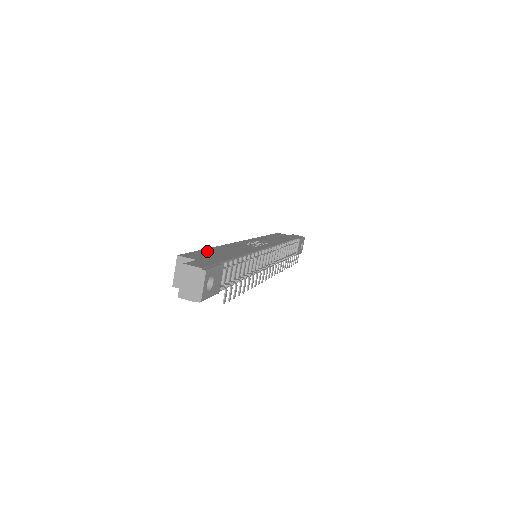
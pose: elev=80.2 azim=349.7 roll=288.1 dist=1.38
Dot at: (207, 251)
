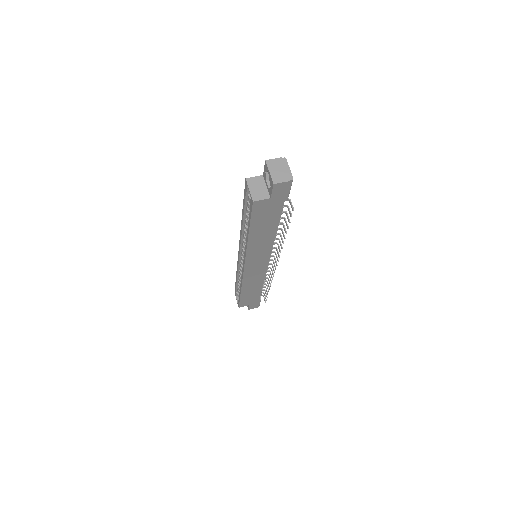
Dot at: occluded
